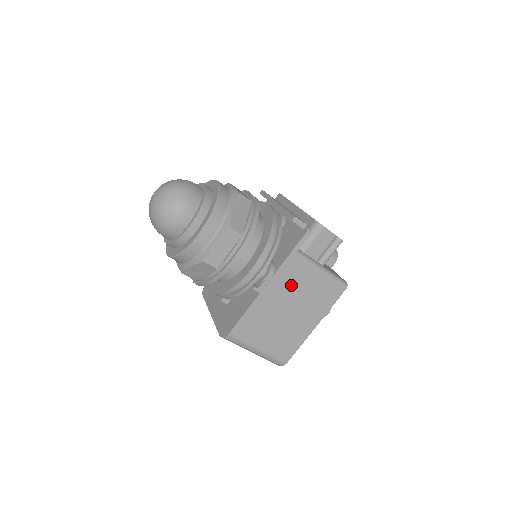
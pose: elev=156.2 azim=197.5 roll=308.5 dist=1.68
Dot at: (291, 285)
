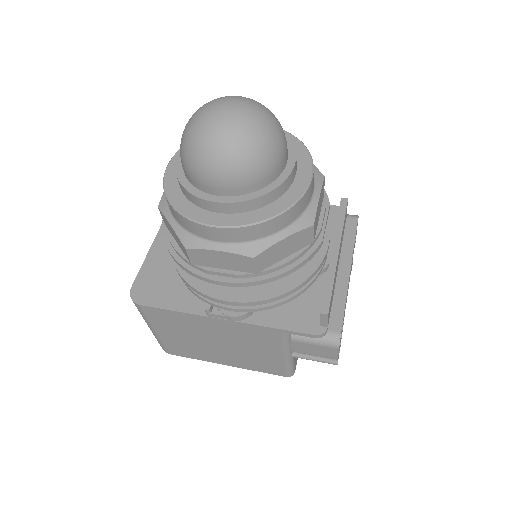
Dot at: (245, 338)
